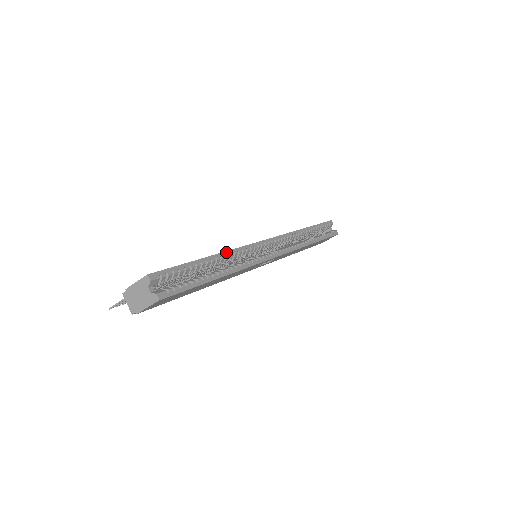
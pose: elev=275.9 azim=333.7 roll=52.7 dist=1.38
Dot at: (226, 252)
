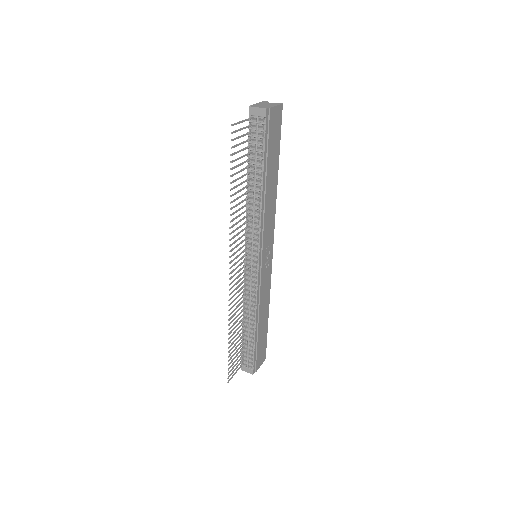
Dot at: occluded
